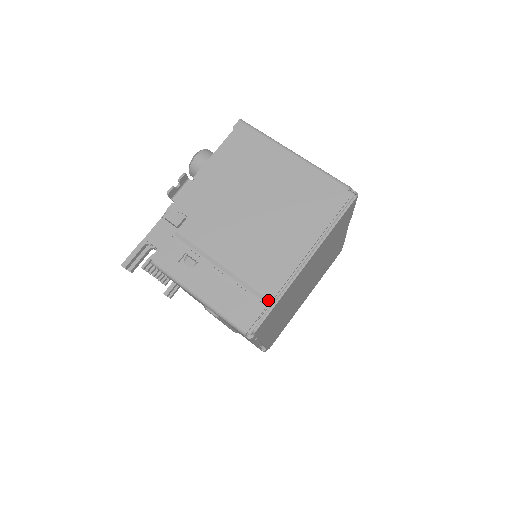
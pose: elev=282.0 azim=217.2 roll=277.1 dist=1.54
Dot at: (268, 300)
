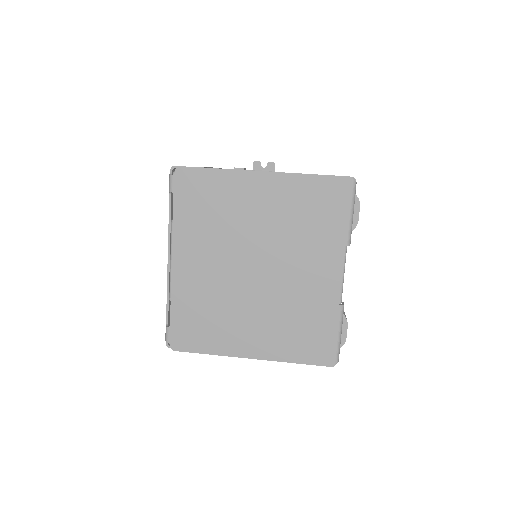
Dot at: occluded
